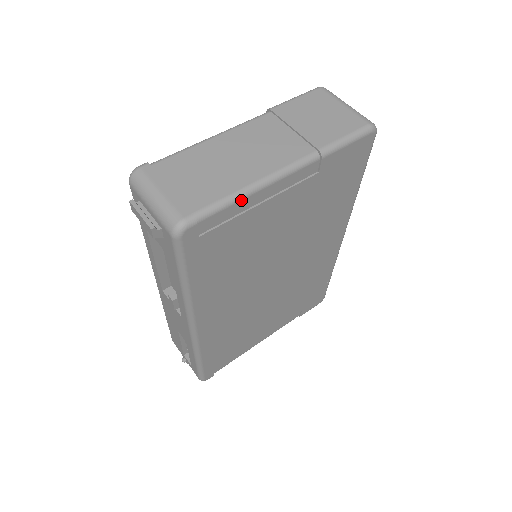
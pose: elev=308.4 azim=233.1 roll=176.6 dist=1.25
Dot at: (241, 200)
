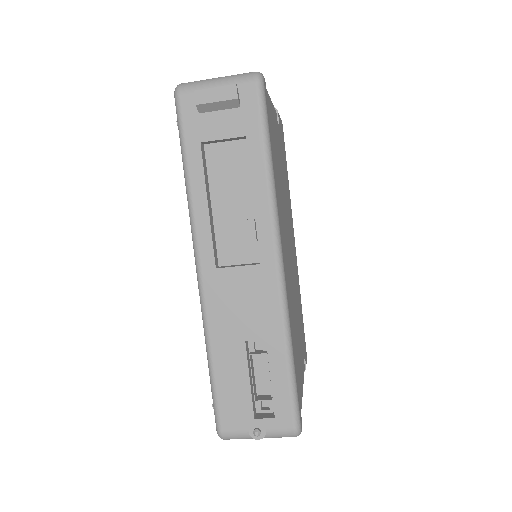
Dot at: (268, 95)
